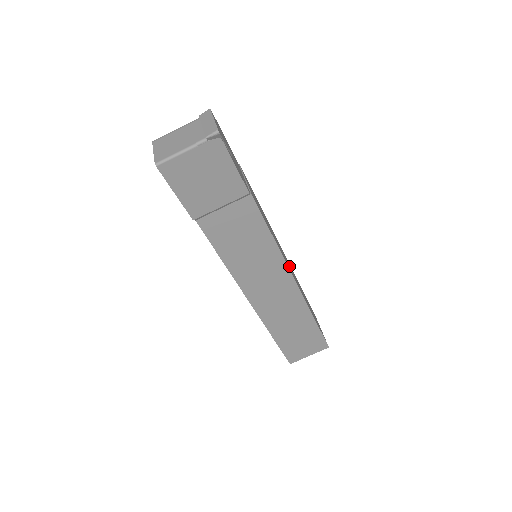
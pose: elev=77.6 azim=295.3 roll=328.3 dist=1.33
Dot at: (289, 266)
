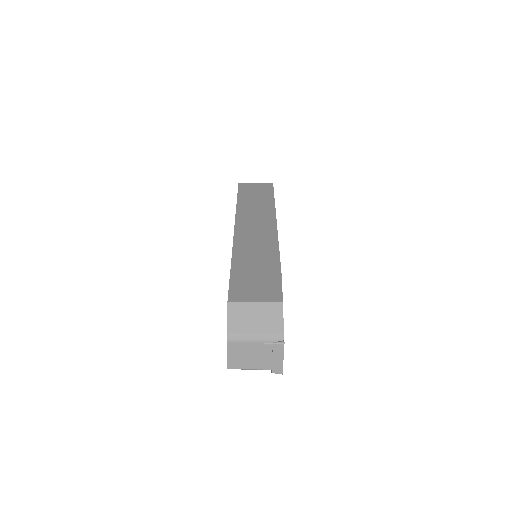
Dot at: occluded
